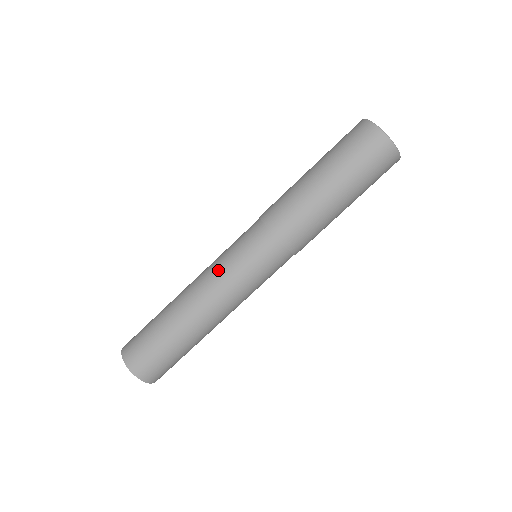
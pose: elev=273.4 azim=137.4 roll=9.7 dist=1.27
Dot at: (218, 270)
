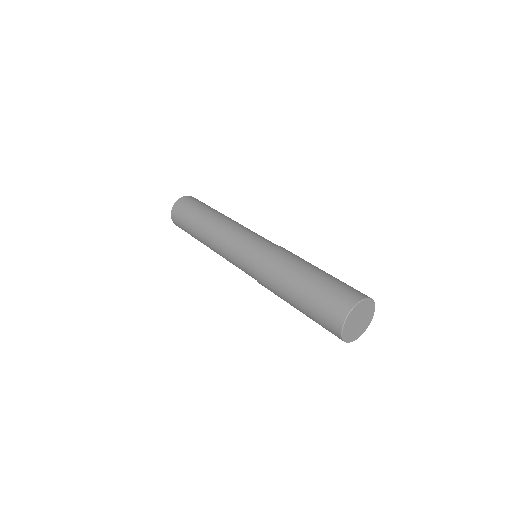
Dot at: (225, 245)
